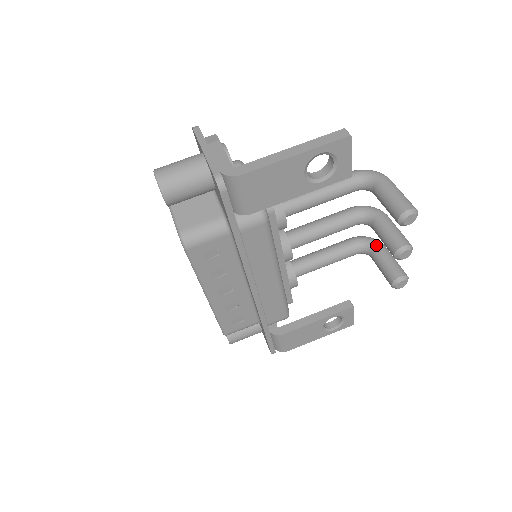
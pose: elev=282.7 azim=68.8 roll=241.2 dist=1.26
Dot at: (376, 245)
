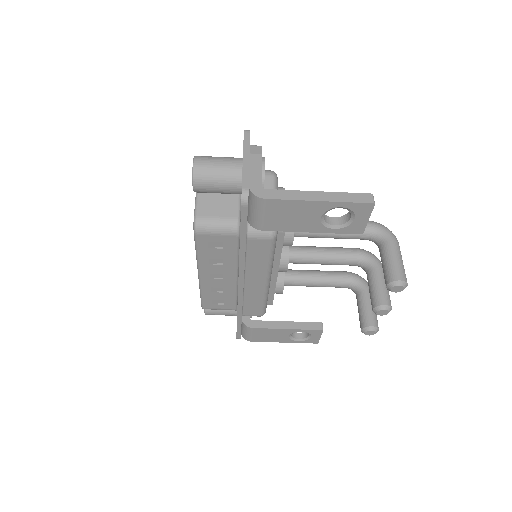
Dot at: (365, 288)
